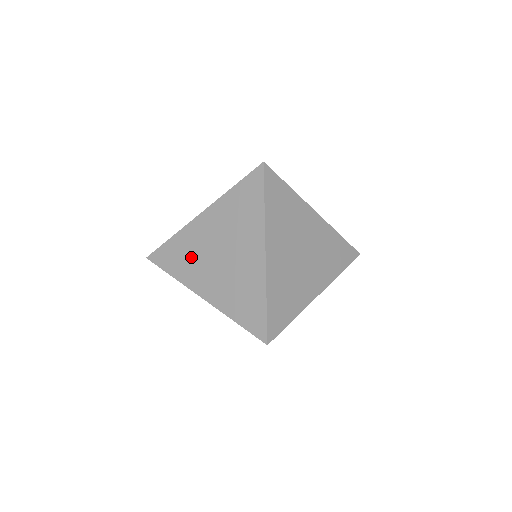
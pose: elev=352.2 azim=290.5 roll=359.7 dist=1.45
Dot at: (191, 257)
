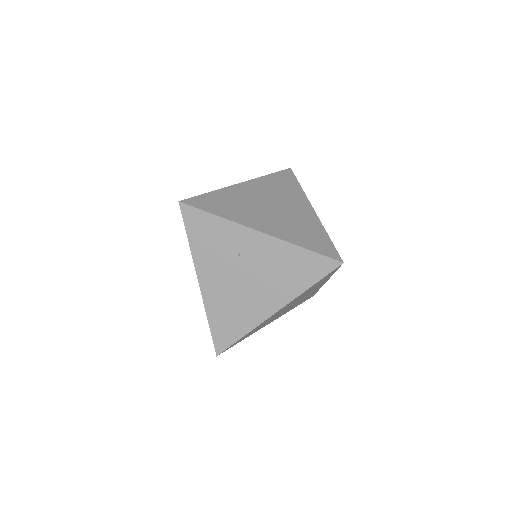
Dot at: (239, 205)
